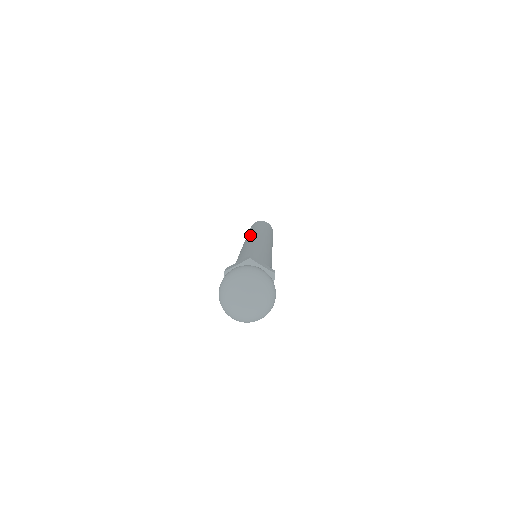
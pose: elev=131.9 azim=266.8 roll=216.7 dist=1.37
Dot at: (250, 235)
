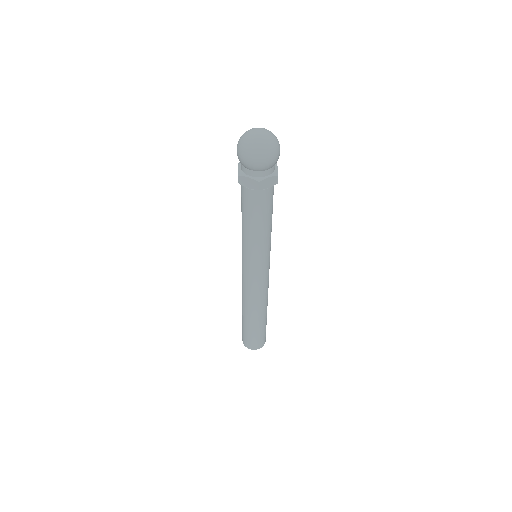
Dot at: occluded
